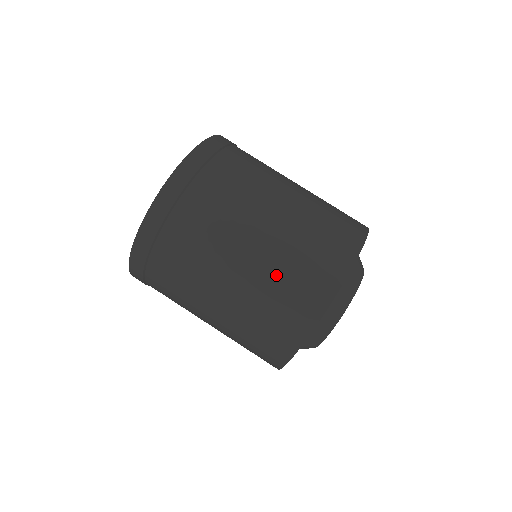
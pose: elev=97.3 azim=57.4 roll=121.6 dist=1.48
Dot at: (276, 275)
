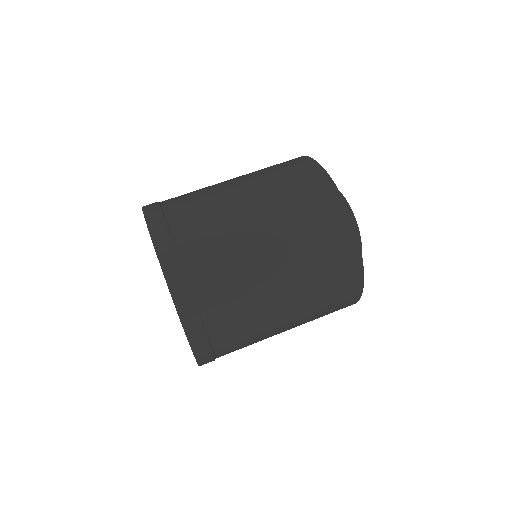
Dot at: (267, 176)
